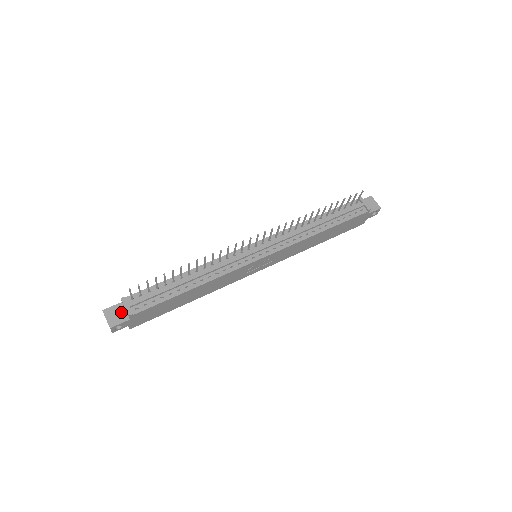
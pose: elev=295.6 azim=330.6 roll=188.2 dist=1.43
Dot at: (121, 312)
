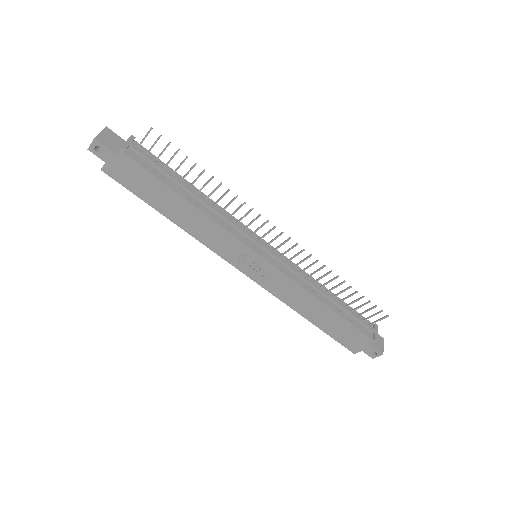
Dot at: (117, 144)
